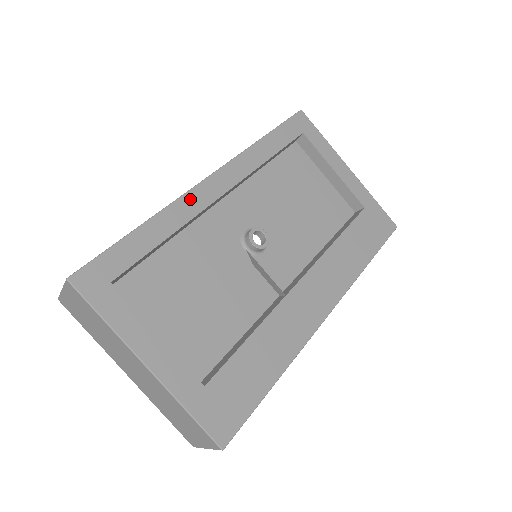
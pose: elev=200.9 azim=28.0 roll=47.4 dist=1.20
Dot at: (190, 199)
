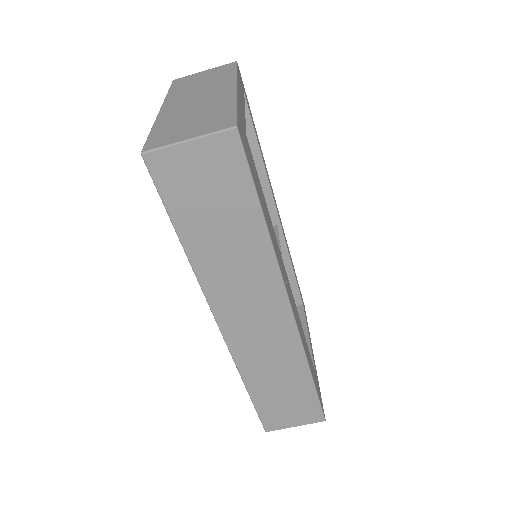
Dot at: (270, 183)
